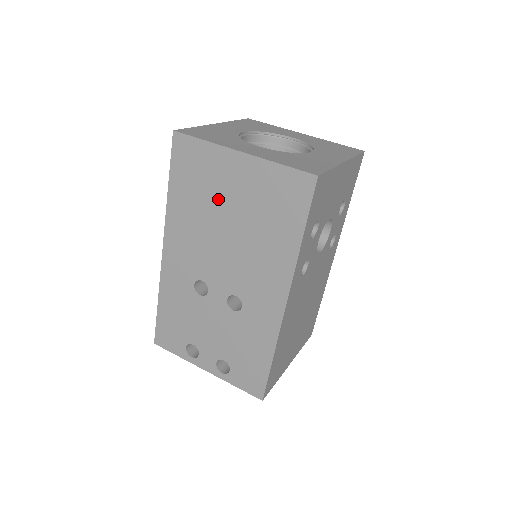
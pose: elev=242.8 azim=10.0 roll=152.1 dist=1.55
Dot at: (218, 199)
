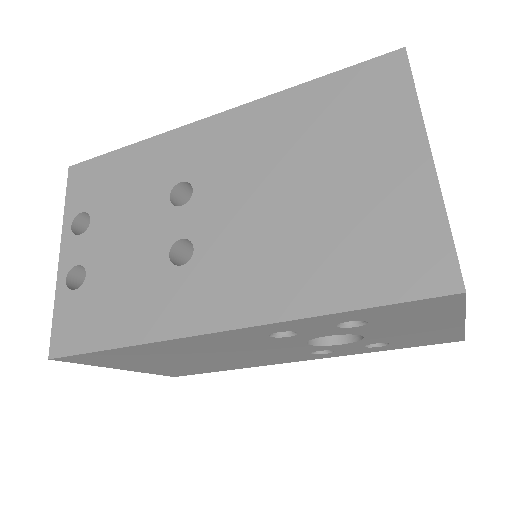
Dot at: (334, 156)
